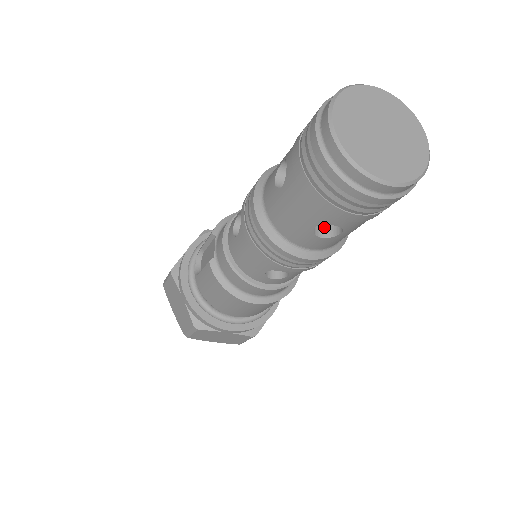
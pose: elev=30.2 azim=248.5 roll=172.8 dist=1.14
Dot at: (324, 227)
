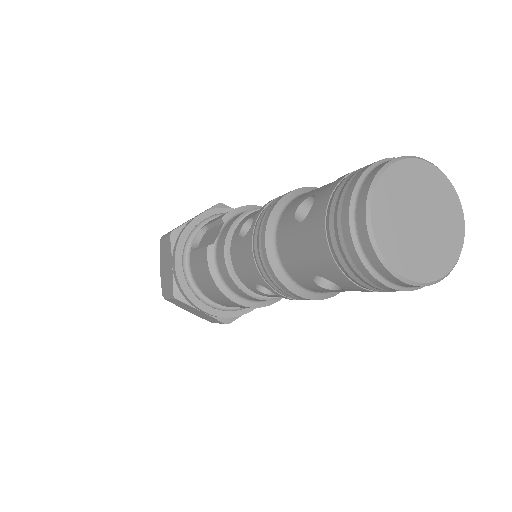
Dot at: occluded
